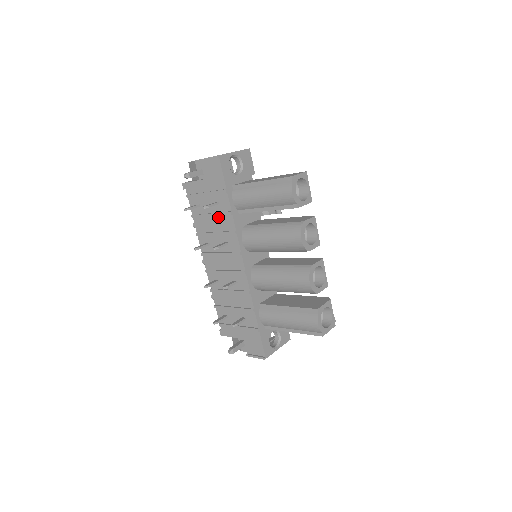
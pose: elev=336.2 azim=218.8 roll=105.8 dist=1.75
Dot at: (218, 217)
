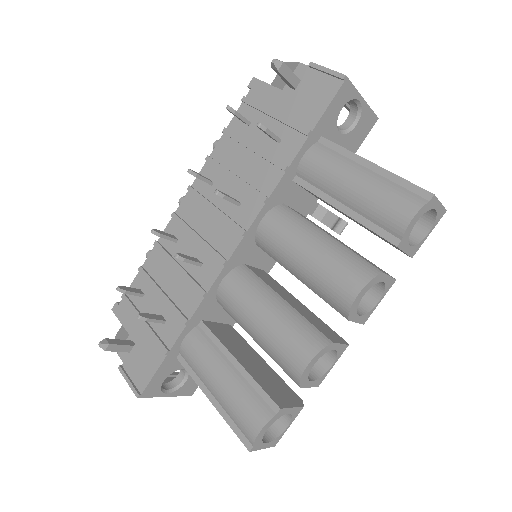
Dot at: (261, 159)
